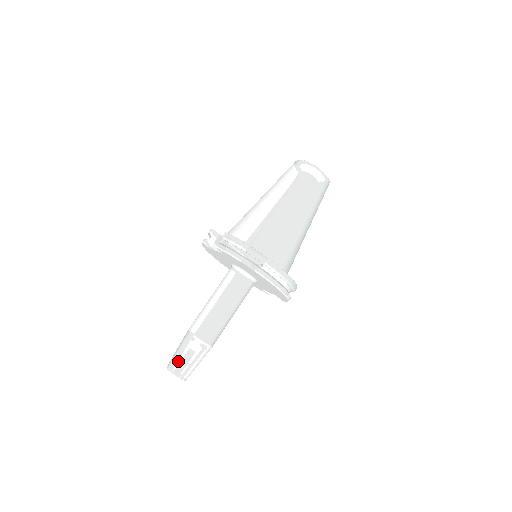
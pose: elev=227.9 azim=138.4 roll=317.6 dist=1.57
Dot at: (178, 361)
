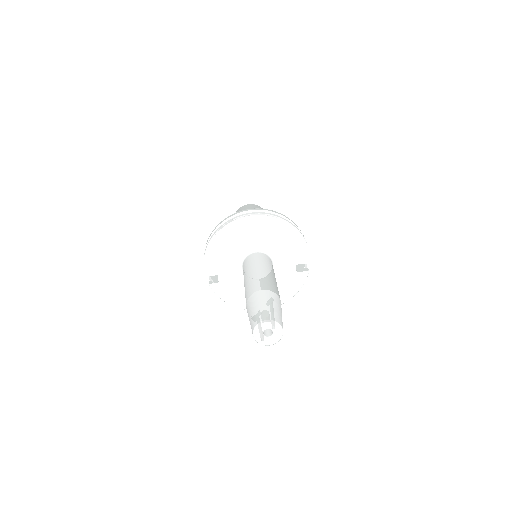
Dot at: (252, 318)
